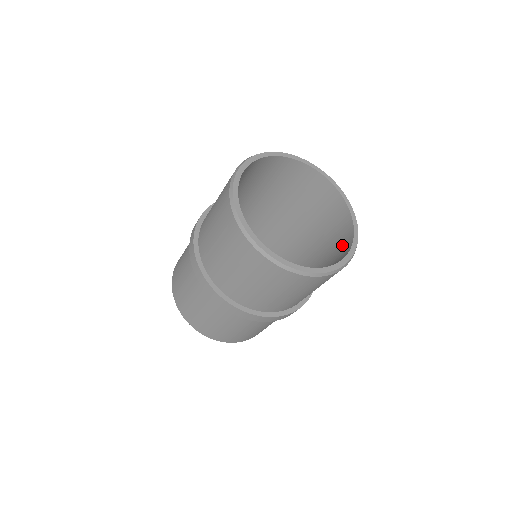
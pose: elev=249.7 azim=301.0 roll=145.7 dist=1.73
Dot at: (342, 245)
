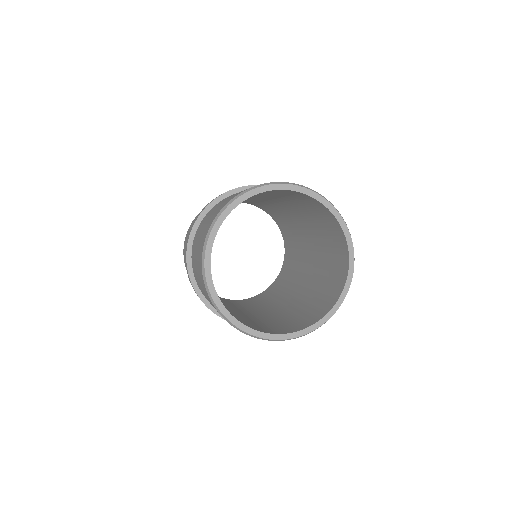
Dot at: (319, 309)
